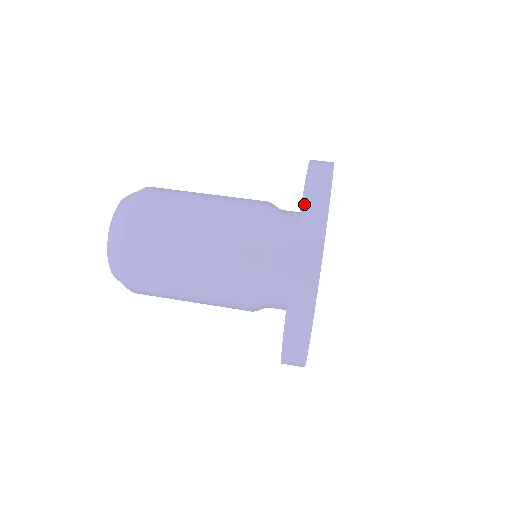
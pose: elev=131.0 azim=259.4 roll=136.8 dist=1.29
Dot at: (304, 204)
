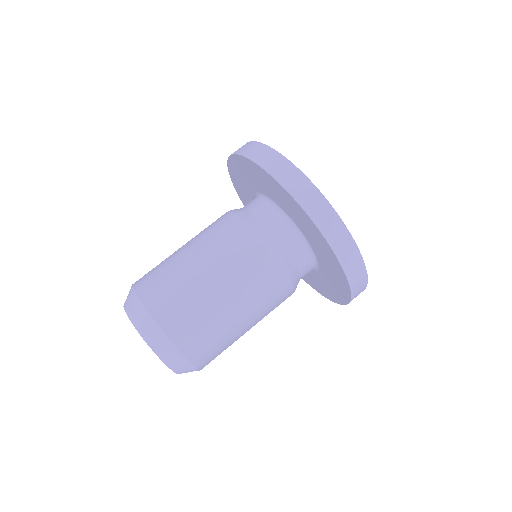
Dot at: (267, 169)
